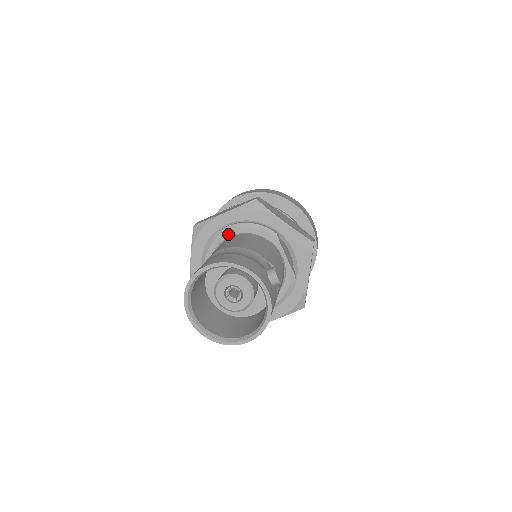
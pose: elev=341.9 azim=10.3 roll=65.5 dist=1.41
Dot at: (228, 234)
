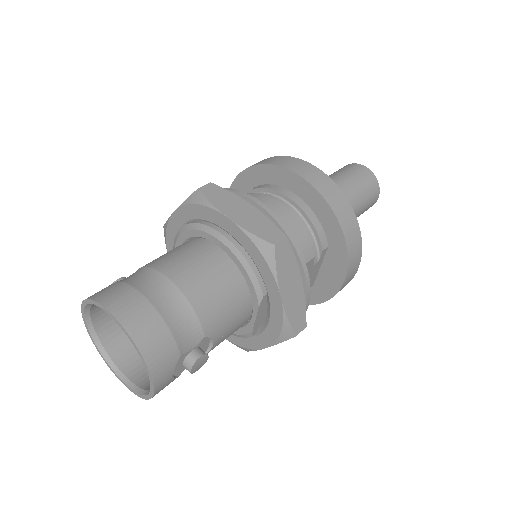
Dot at: (217, 242)
